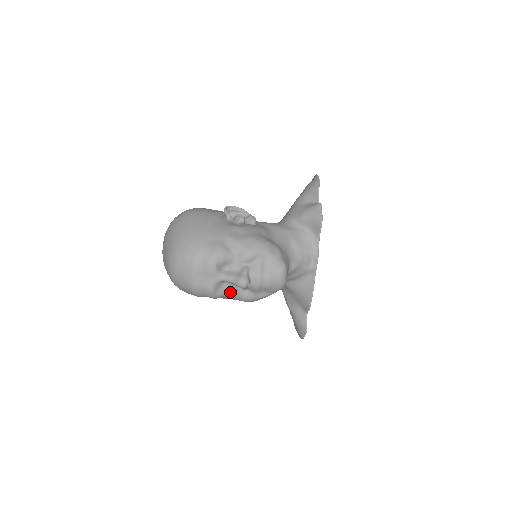
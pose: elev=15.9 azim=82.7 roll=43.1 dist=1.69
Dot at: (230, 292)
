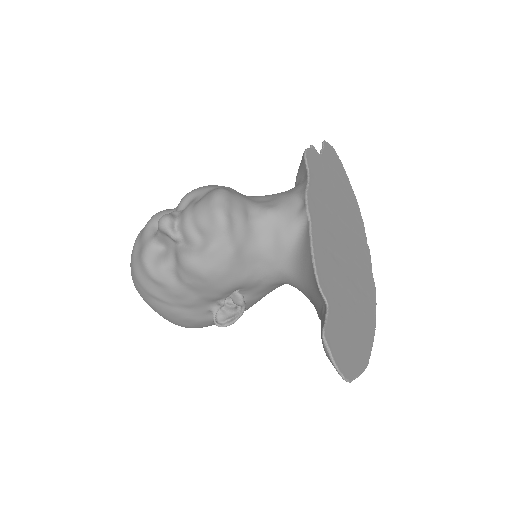
Dot at: (171, 261)
